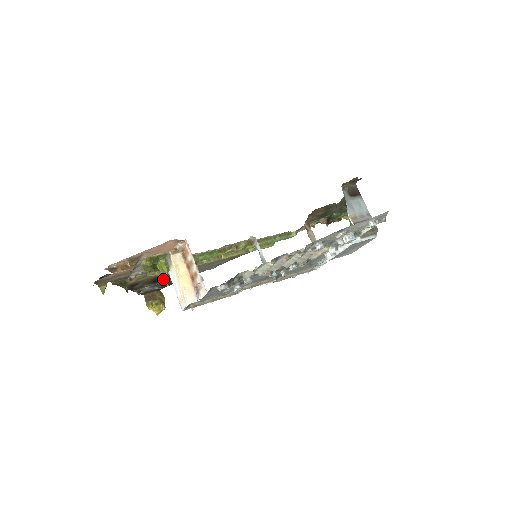
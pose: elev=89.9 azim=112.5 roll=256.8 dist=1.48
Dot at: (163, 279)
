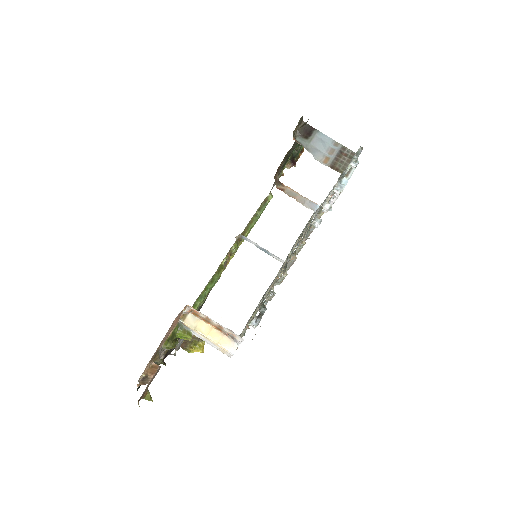
Dot at: occluded
